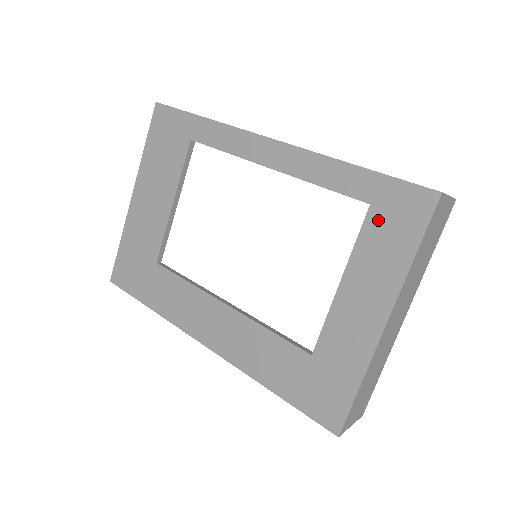
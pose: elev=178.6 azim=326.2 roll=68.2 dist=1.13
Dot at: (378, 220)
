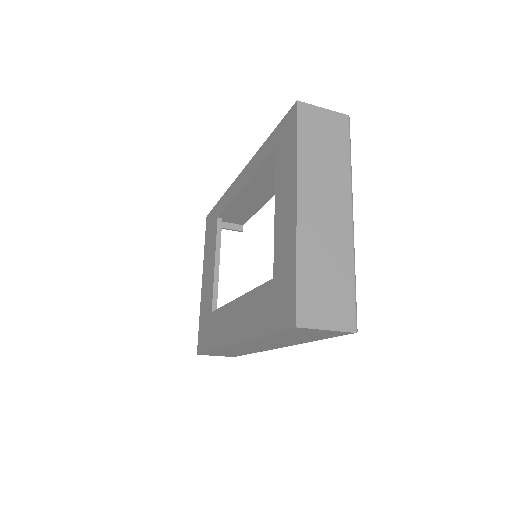
Dot at: (280, 151)
